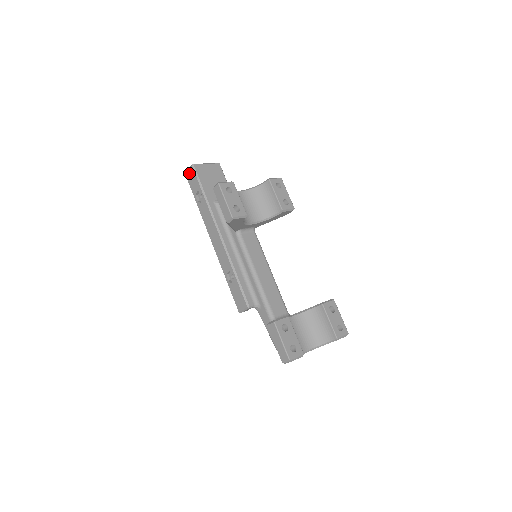
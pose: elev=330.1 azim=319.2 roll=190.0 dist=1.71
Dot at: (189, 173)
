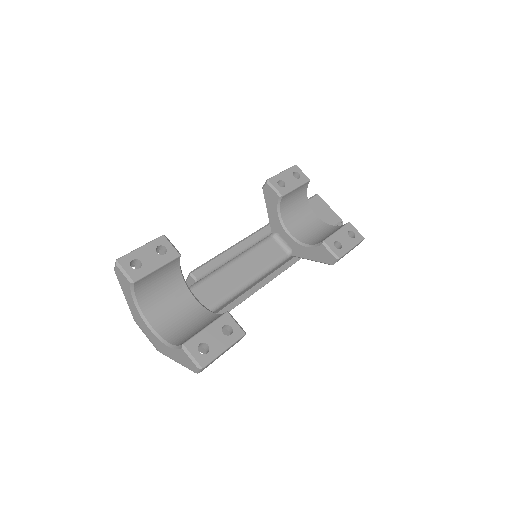
Dot at: occluded
